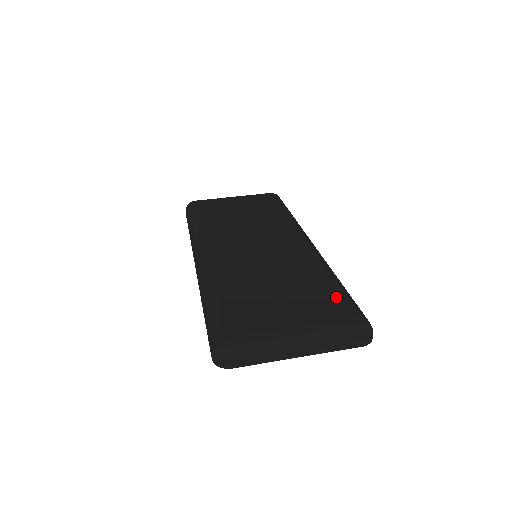
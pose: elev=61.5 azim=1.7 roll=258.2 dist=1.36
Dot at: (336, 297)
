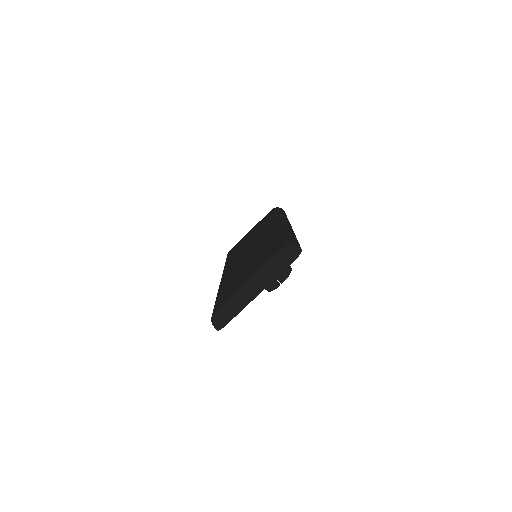
Dot at: (276, 244)
